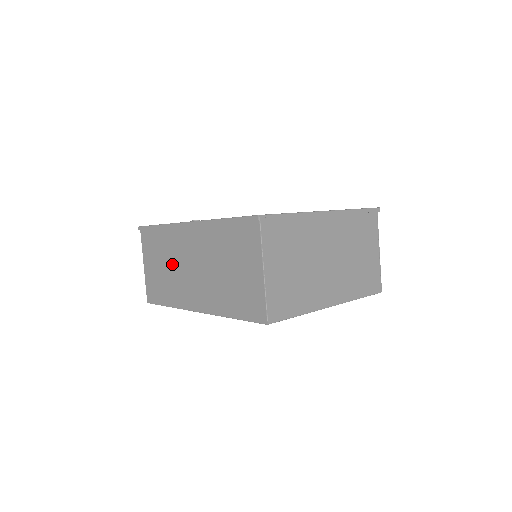
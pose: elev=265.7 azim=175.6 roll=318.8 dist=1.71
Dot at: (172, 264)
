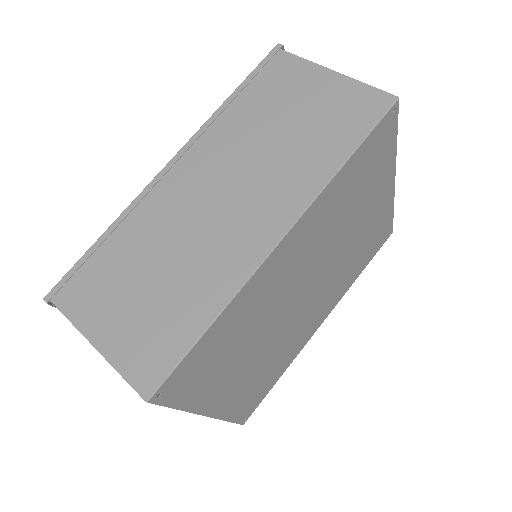
Dot at: (172, 248)
